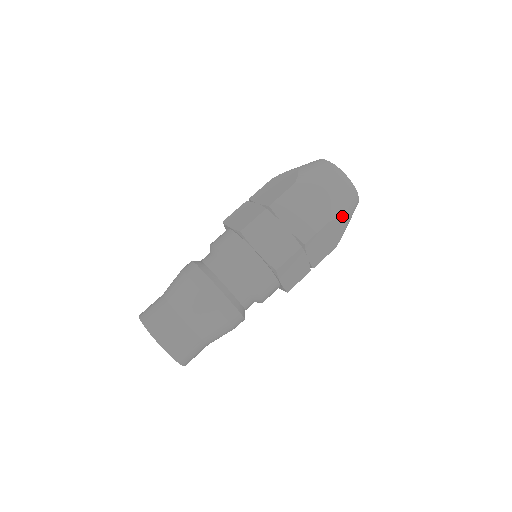
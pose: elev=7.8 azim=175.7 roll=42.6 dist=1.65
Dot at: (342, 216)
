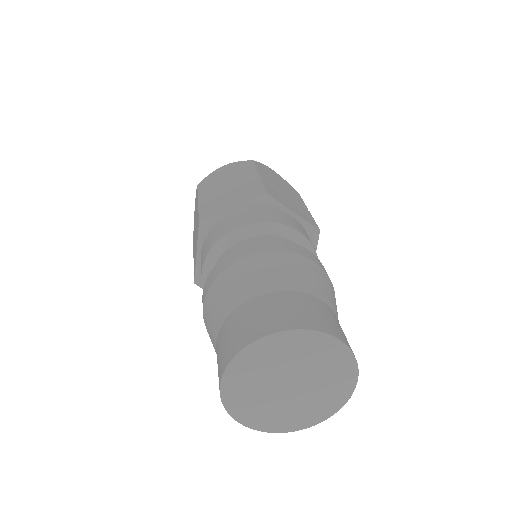
Dot at: occluded
